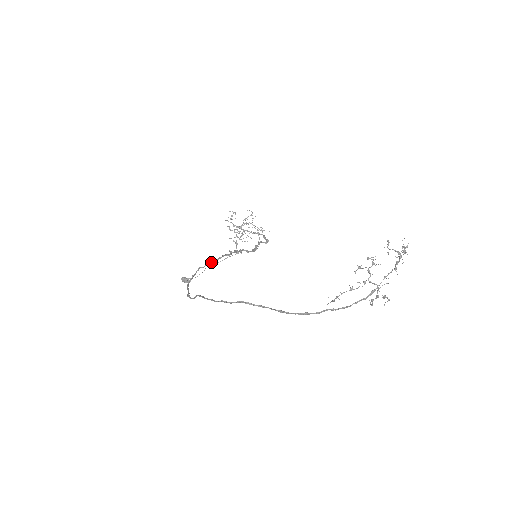
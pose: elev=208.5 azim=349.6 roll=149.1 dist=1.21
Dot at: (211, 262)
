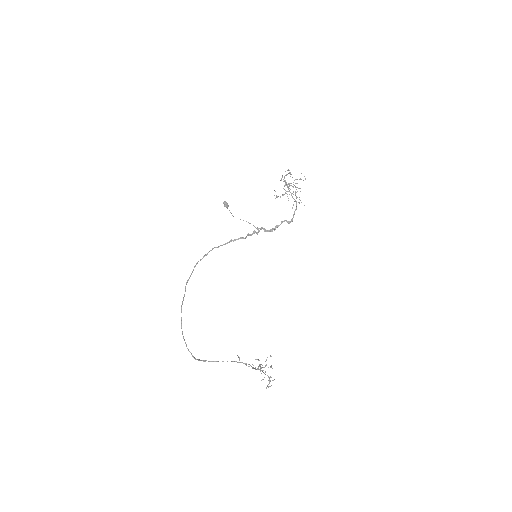
Dot at: (226, 243)
